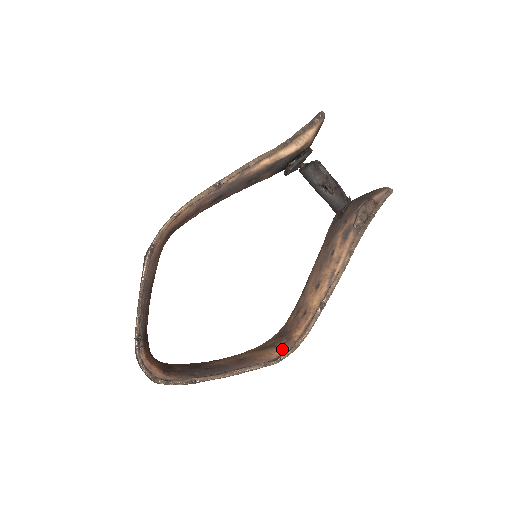
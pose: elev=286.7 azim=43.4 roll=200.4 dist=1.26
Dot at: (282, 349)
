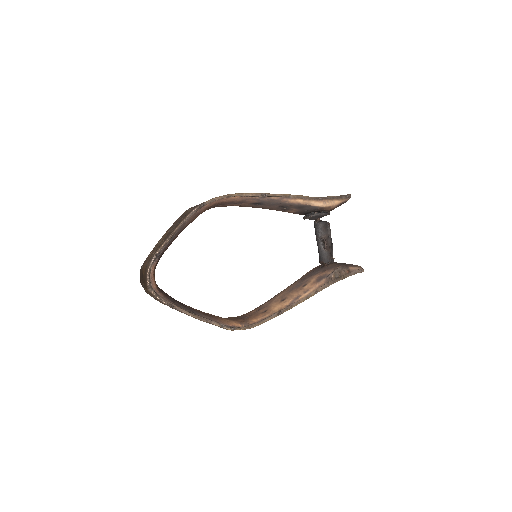
Dot at: (238, 323)
